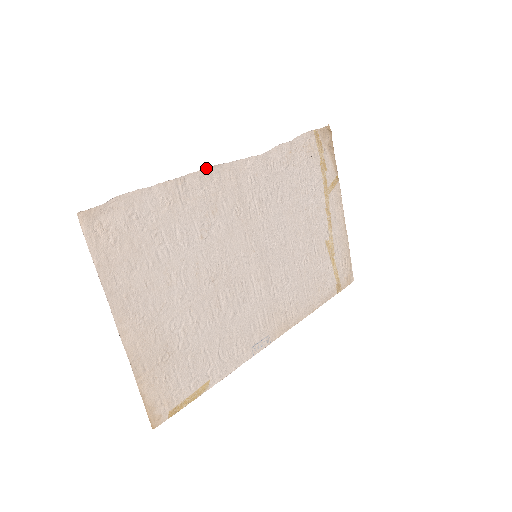
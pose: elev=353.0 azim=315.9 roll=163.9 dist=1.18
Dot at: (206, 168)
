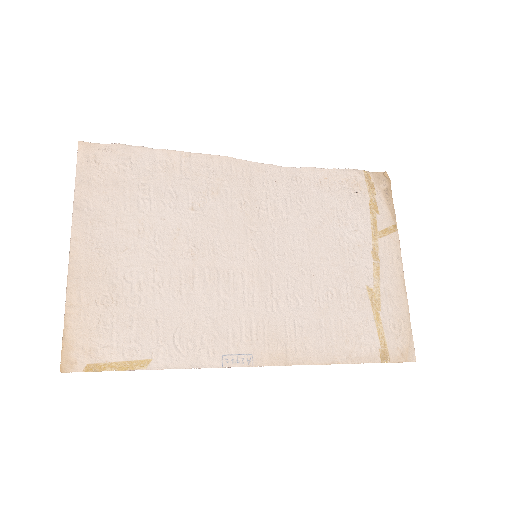
Dot at: (217, 155)
